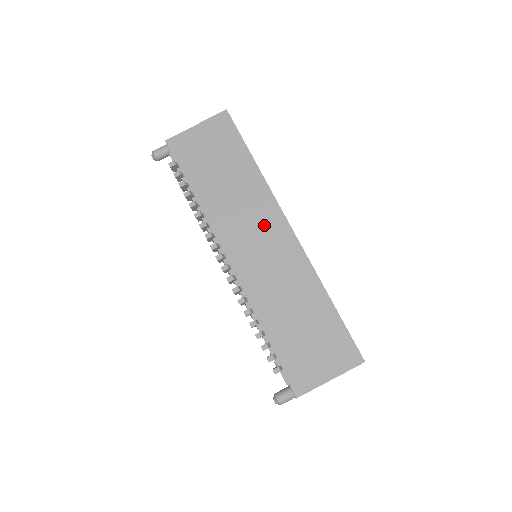
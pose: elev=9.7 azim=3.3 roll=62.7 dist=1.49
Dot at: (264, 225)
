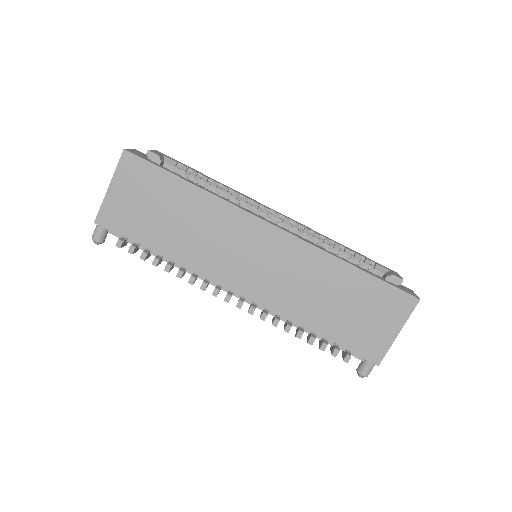
Dot at: (245, 239)
